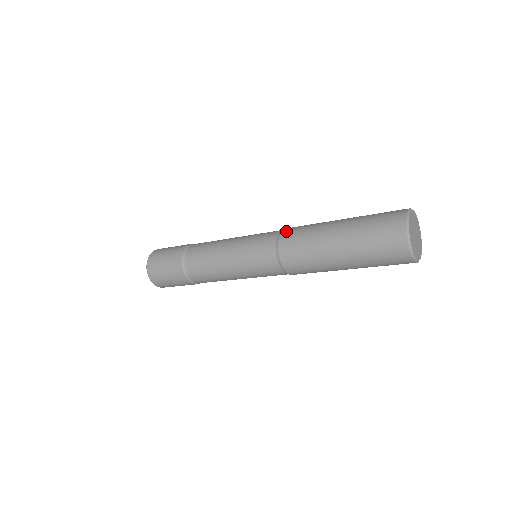
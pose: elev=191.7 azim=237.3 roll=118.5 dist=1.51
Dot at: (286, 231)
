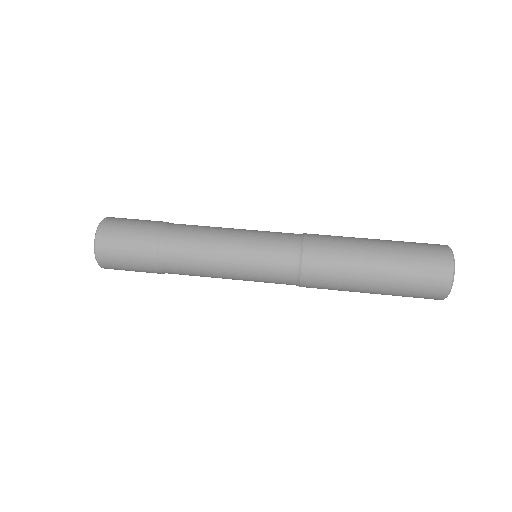
Dot at: (306, 285)
